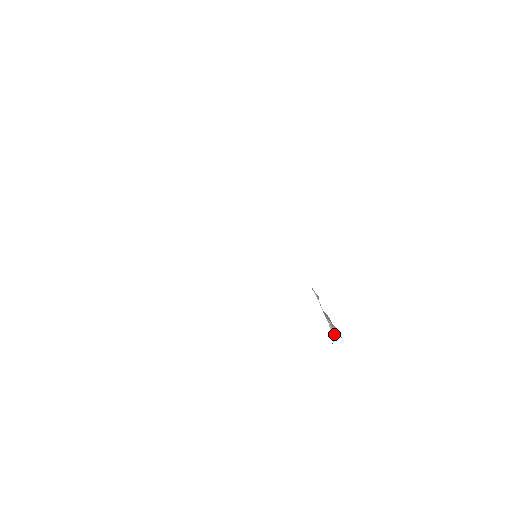
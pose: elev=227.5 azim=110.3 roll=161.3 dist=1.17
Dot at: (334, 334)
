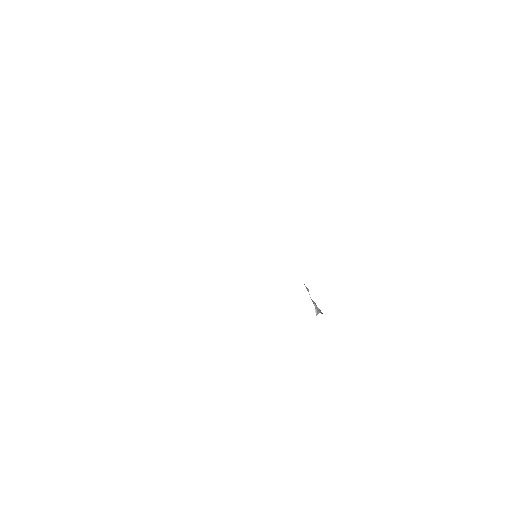
Dot at: (317, 312)
